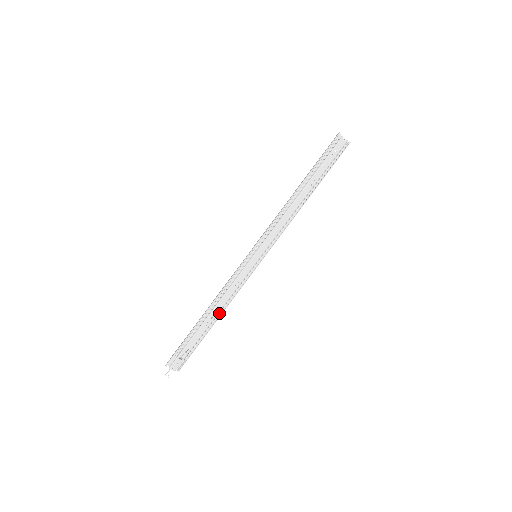
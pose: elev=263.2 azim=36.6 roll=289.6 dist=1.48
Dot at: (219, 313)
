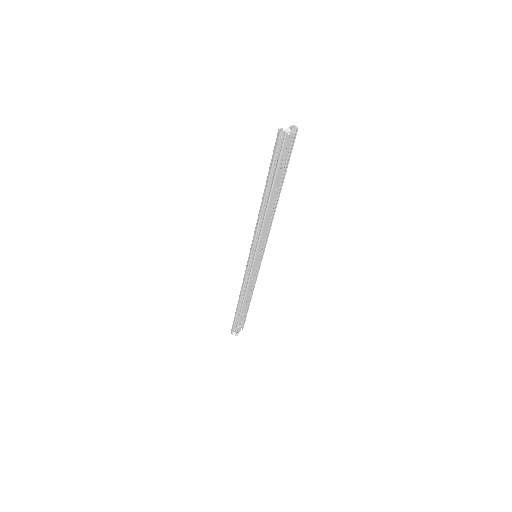
Dot at: (250, 296)
